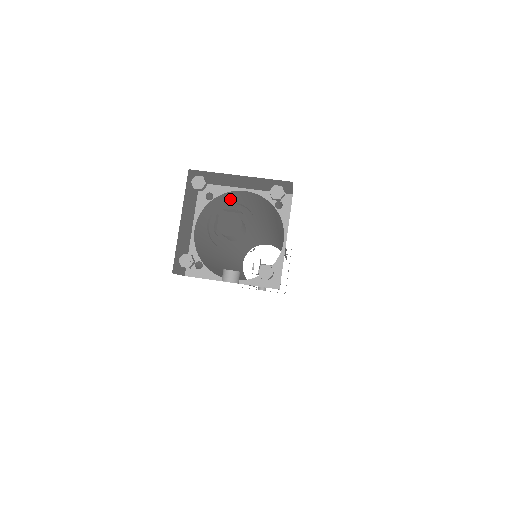
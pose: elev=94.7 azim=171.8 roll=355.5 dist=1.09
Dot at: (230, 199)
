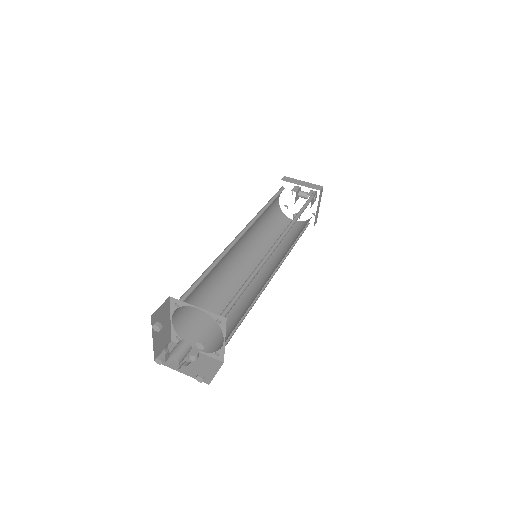
Dot at: occluded
